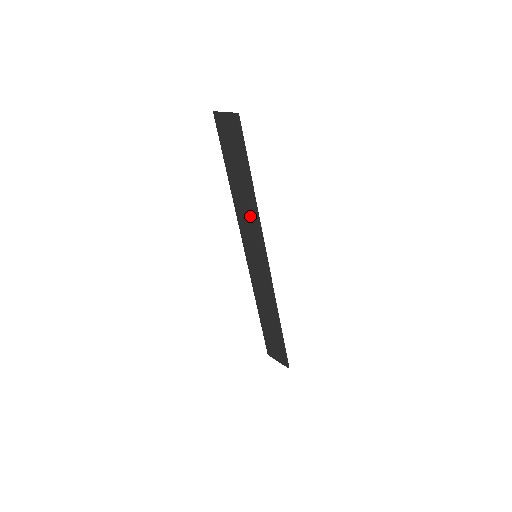
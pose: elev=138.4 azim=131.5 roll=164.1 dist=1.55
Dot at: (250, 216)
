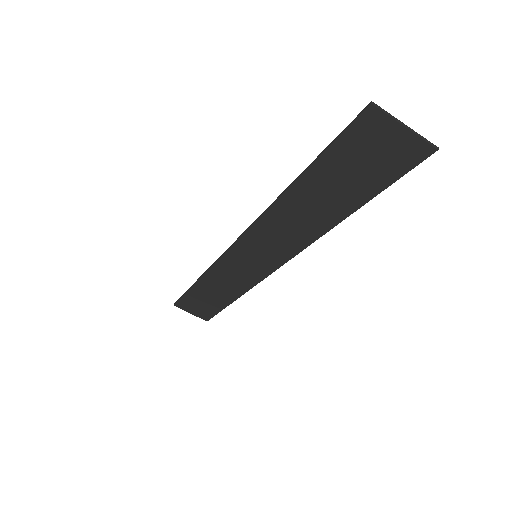
Dot at: (297, 232)
